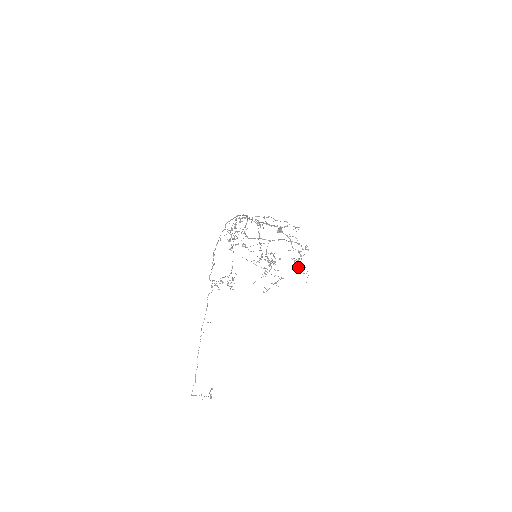
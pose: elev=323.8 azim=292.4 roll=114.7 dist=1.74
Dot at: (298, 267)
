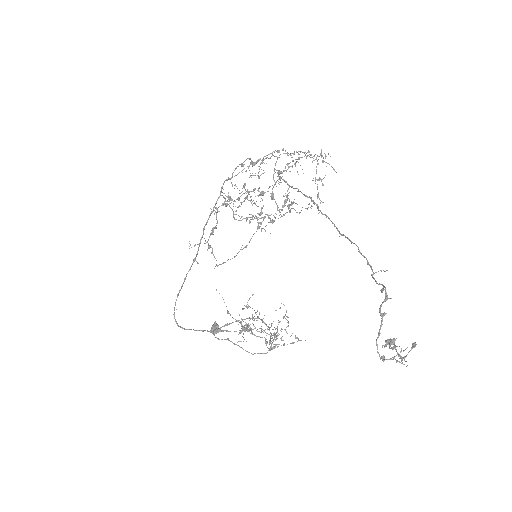
Dot at: occluded
